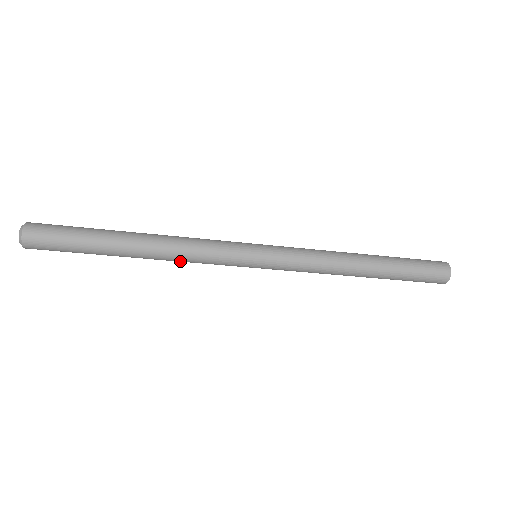
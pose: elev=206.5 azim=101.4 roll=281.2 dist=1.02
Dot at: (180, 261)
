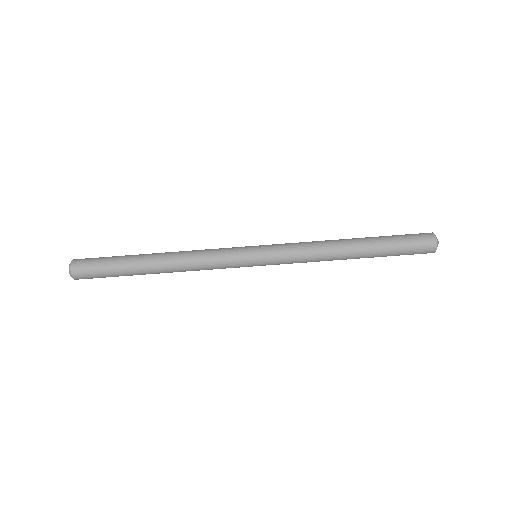
Dot at: (192, 255)
